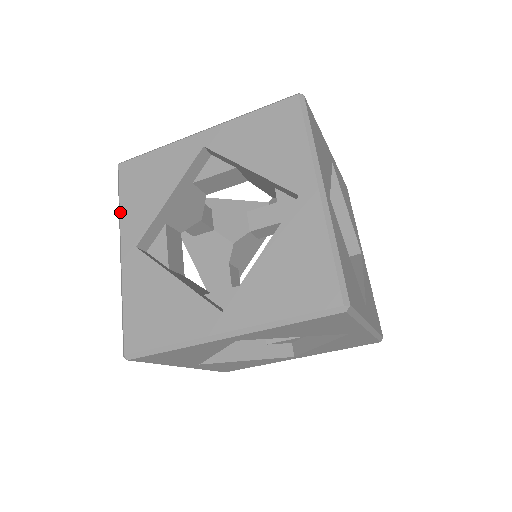
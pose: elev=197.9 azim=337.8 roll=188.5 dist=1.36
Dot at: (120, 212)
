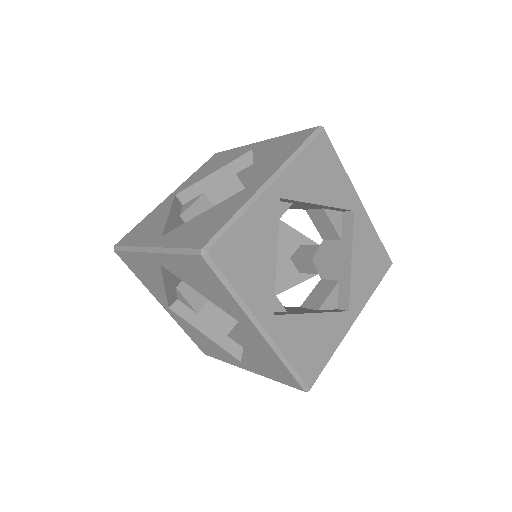
Dot at: (134, 246)
